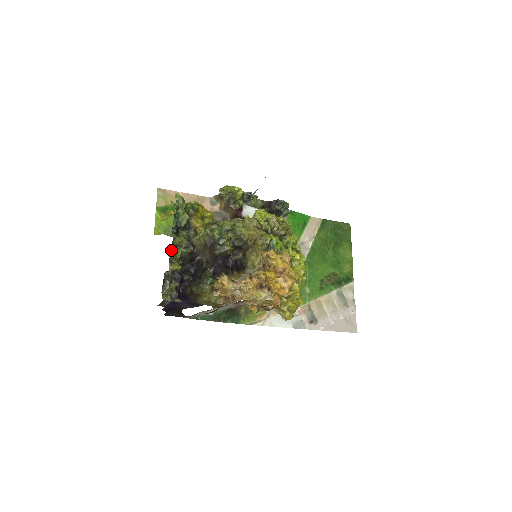
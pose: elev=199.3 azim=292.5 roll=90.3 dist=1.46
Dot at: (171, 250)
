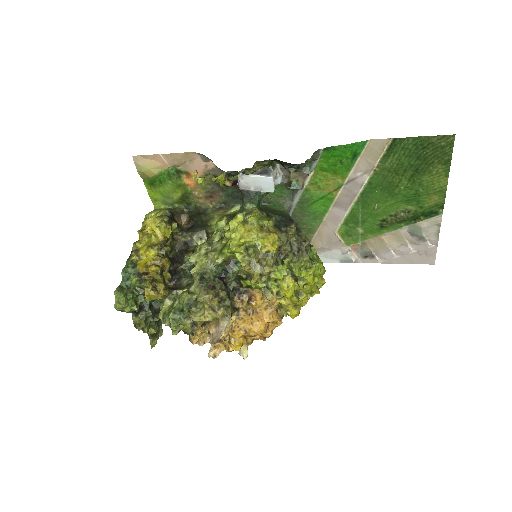
Dot at: occluded
